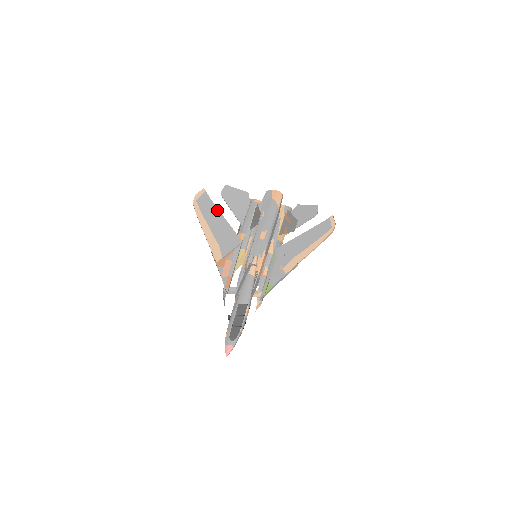
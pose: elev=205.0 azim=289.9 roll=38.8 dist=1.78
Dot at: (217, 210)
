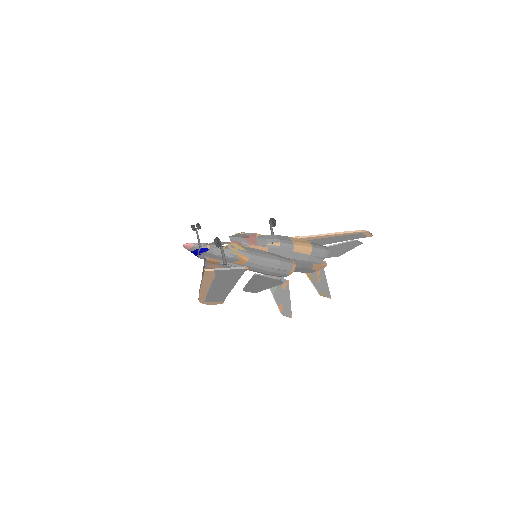
Dot at: (229, 287)
